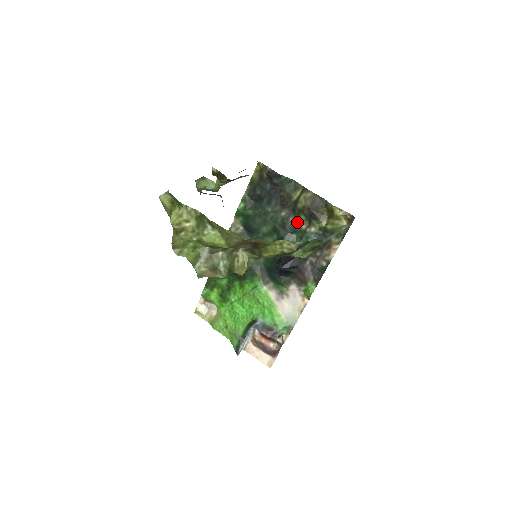
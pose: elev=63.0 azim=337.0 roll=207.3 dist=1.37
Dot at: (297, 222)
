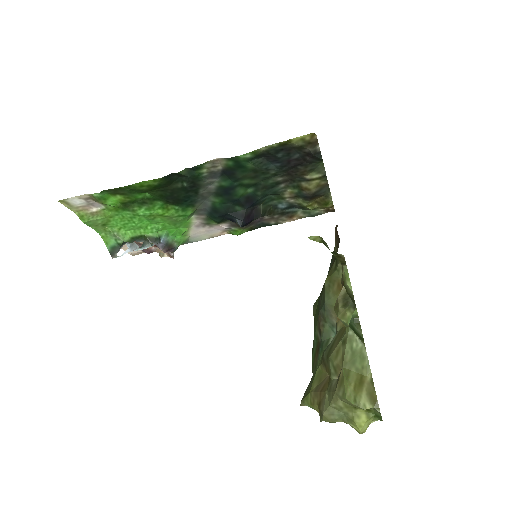
Dot at: (285, 190)
